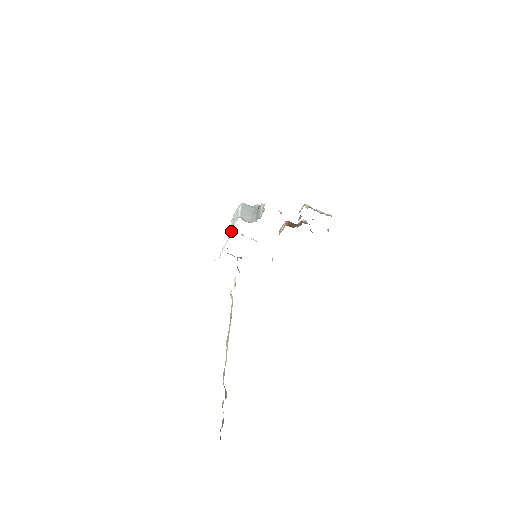
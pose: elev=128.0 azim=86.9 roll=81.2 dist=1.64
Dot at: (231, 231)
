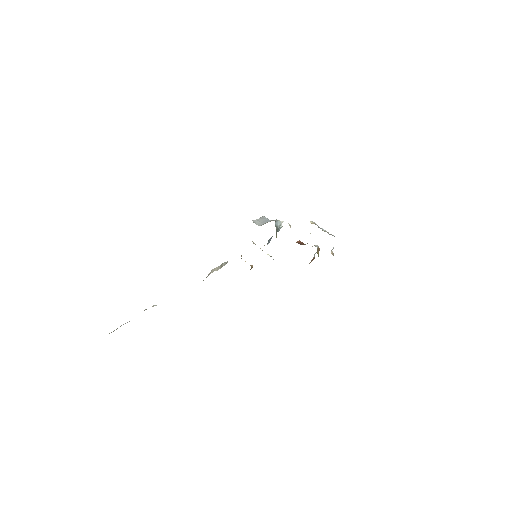
Dot at: occluded
